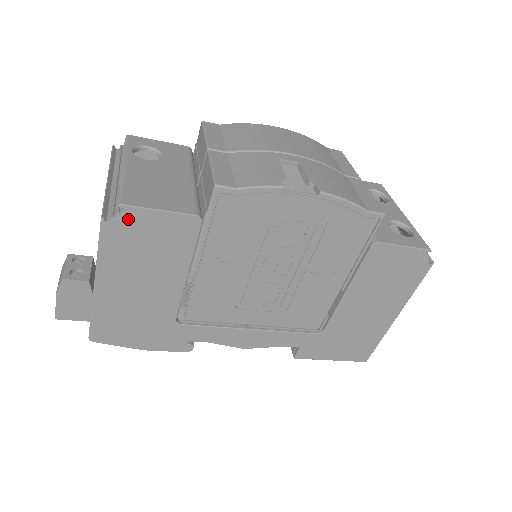
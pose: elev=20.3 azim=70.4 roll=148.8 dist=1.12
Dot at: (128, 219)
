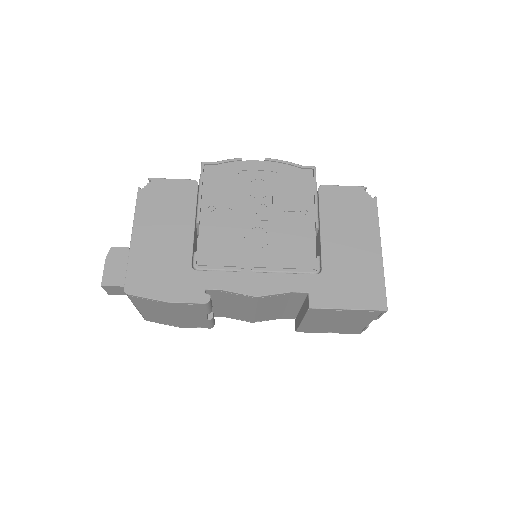
Dot at: (154, 186)
